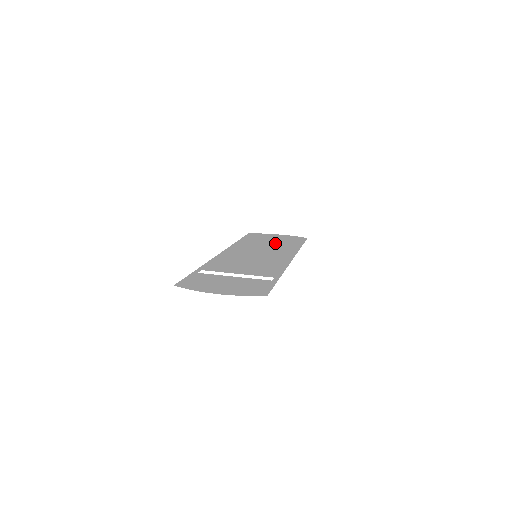
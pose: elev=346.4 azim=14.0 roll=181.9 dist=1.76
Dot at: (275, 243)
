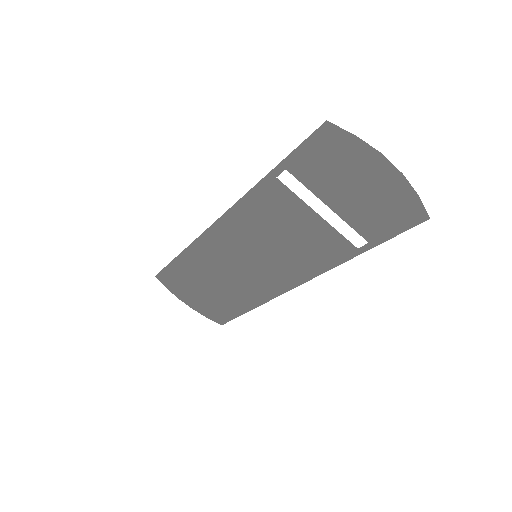
Dot at: (219, 289)
